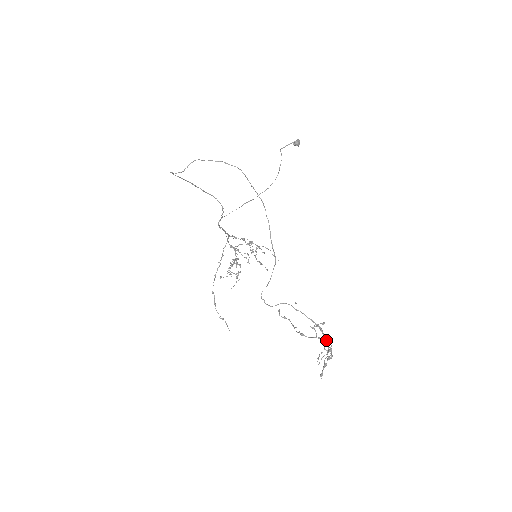
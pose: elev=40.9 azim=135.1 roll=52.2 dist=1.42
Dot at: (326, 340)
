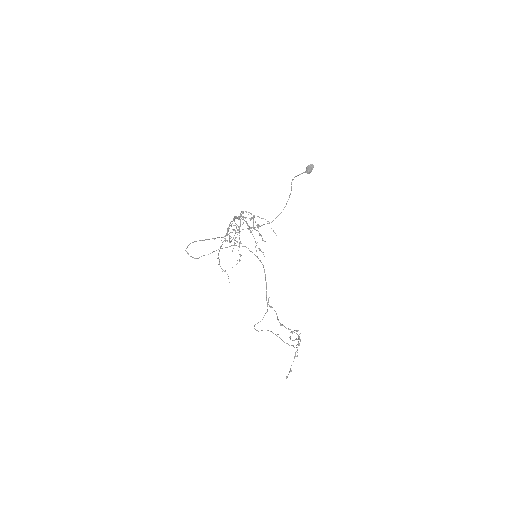
Dot at: (295, 354)
